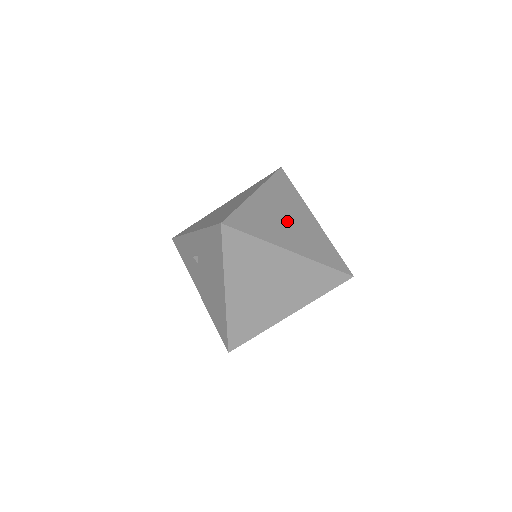
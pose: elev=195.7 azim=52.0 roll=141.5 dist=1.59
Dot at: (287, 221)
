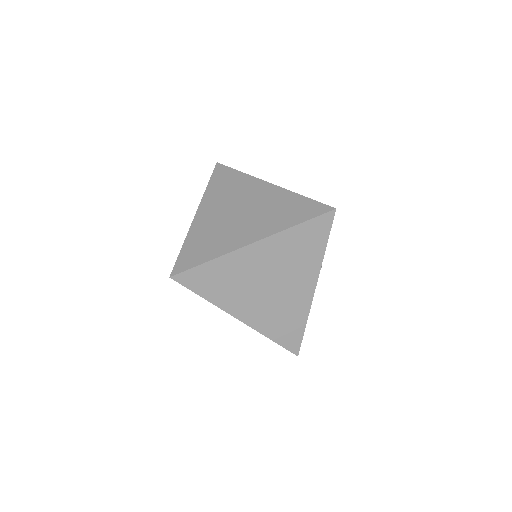
Dot at: occluded
